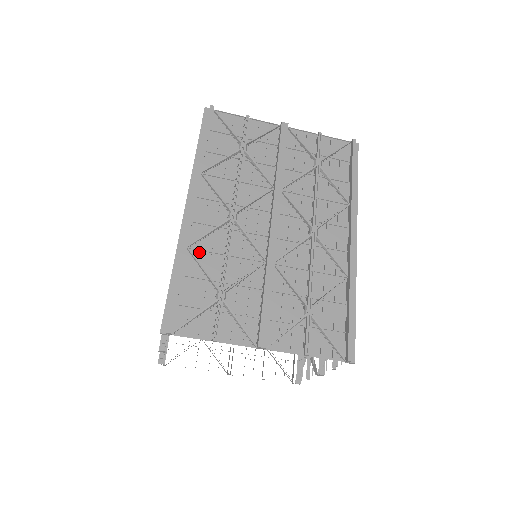
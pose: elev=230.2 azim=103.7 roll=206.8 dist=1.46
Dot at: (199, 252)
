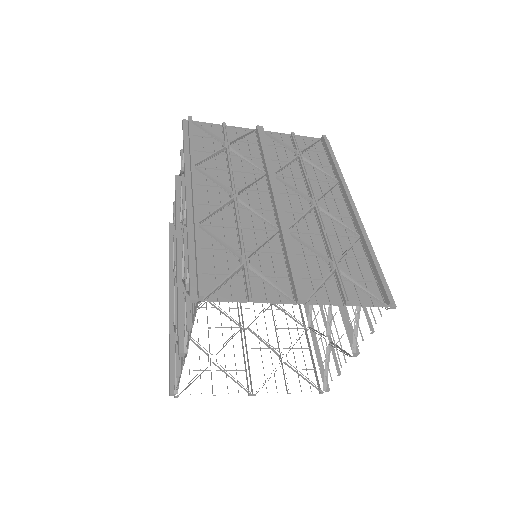
Dot at: (211, 227)
